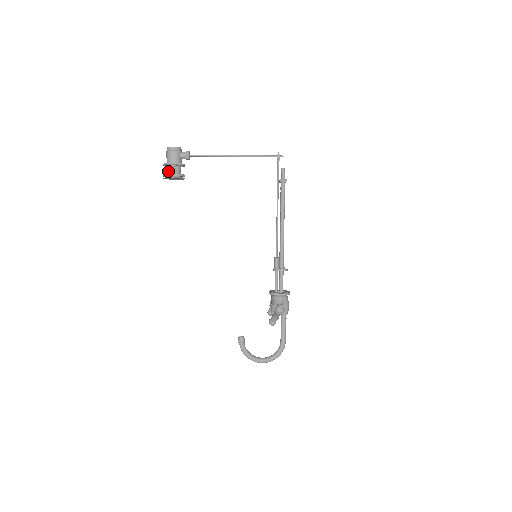
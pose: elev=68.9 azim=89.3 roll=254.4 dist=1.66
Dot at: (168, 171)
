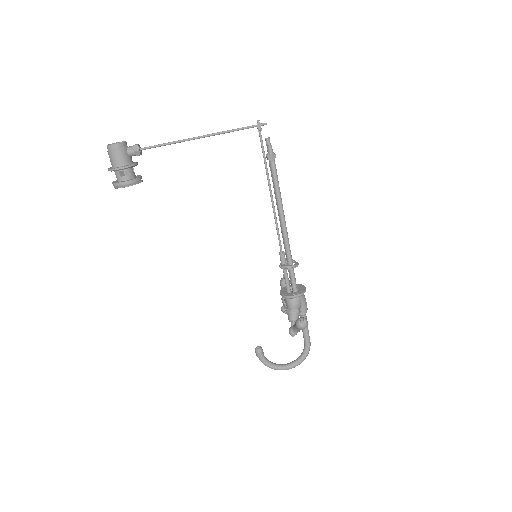
Dot at: (117, 178)
